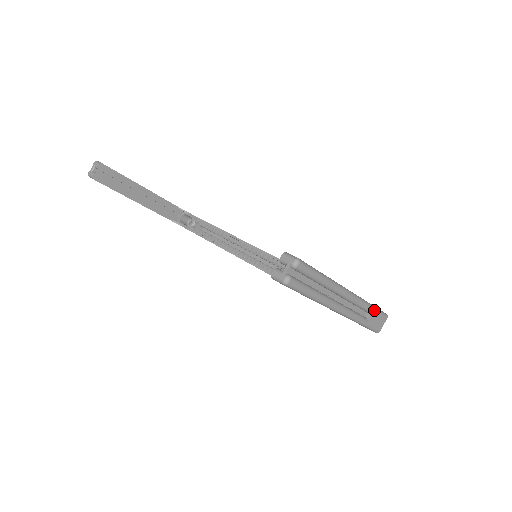
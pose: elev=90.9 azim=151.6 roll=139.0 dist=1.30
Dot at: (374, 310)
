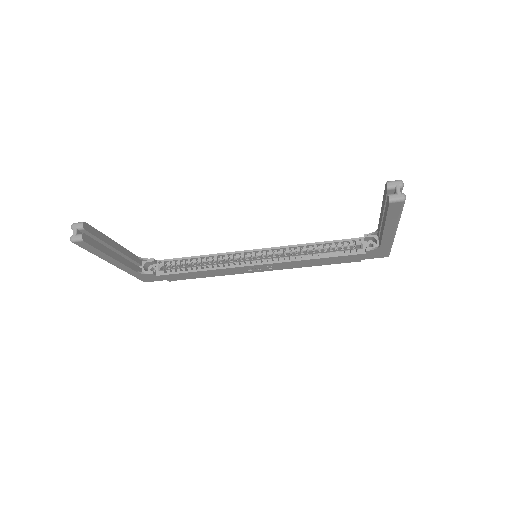
Dot at: occluded
